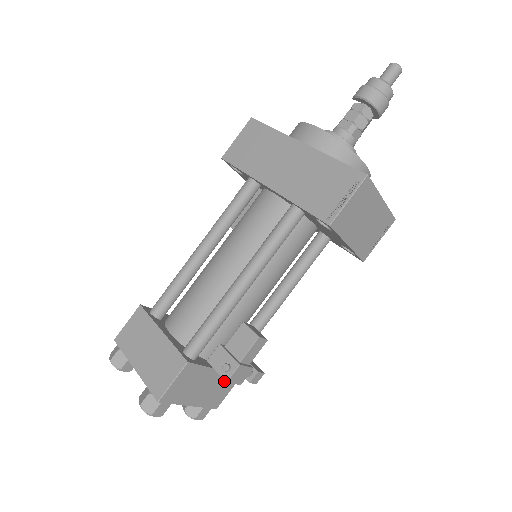
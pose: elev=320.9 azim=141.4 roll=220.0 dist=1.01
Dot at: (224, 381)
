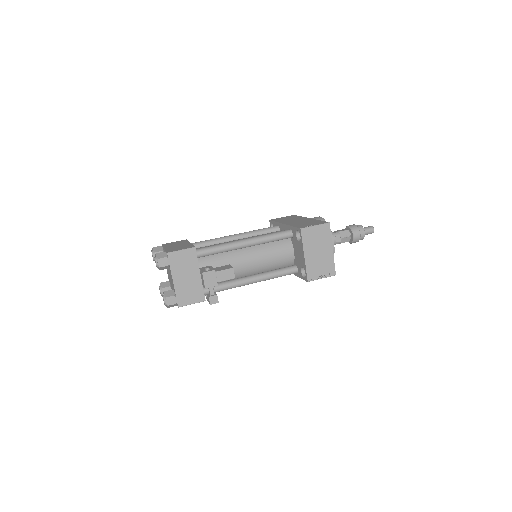
Dot at: (196, 290)
